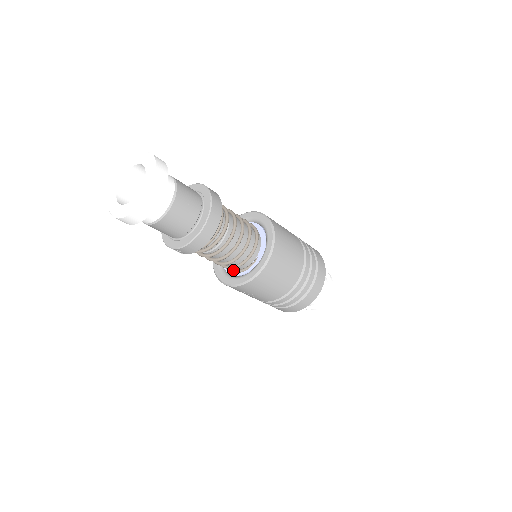
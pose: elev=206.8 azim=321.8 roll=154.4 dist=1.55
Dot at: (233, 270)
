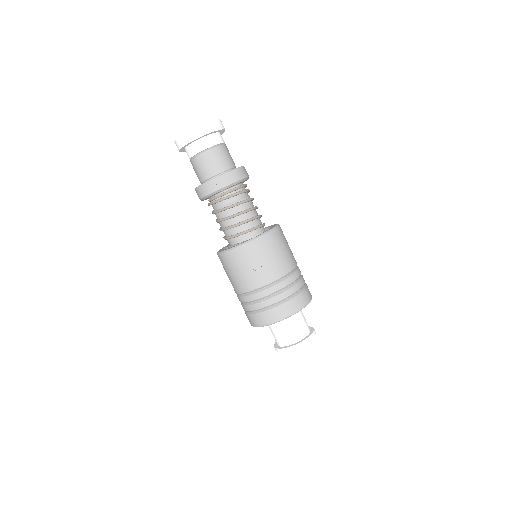
Dot at: (246, 240)
